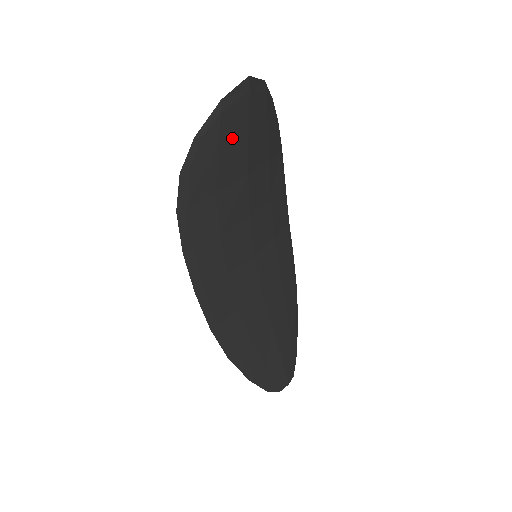
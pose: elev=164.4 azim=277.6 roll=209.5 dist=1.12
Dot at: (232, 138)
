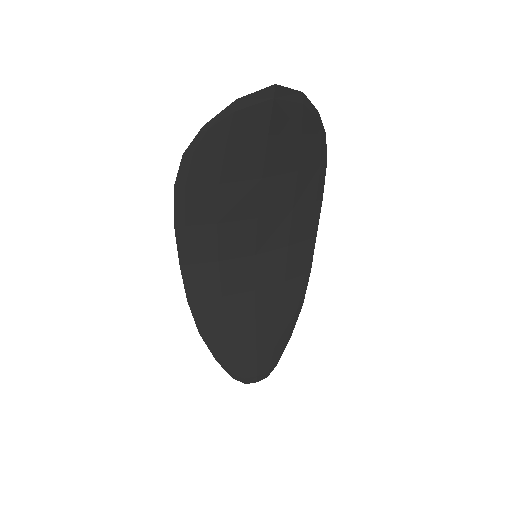
Dot at: (246, 139)
